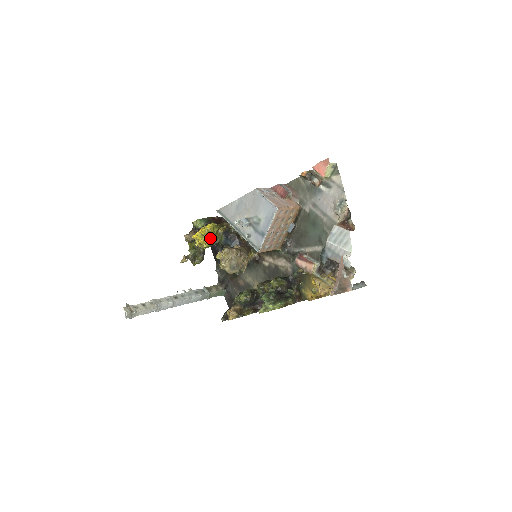
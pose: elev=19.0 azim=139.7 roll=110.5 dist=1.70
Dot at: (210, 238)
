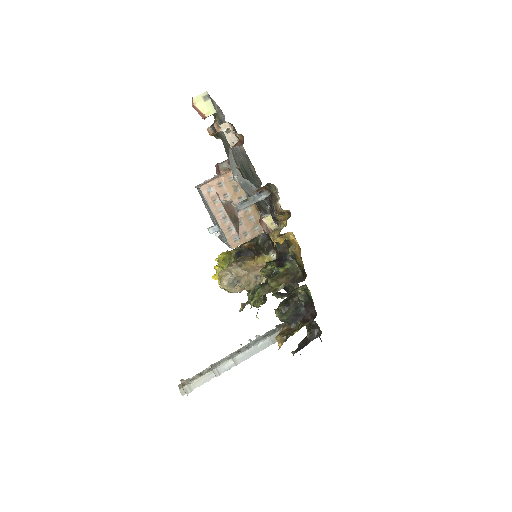
Dot at: (223, 268)
